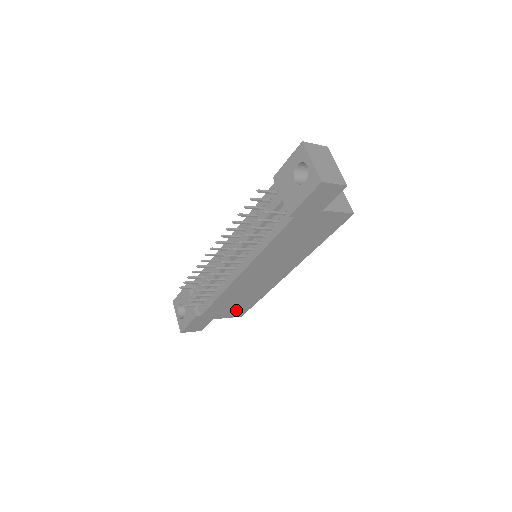
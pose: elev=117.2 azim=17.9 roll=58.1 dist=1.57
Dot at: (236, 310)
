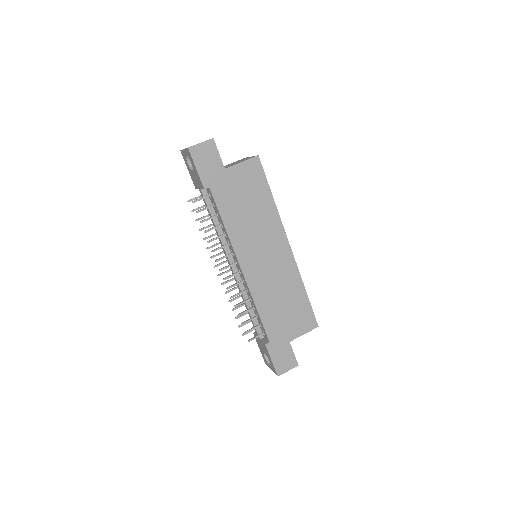
Dot at: (300, 319)
